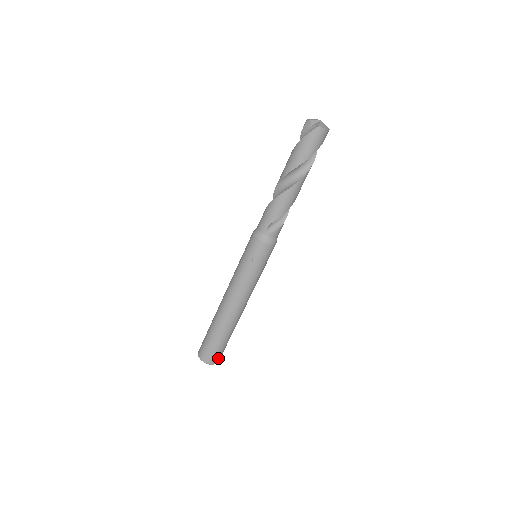
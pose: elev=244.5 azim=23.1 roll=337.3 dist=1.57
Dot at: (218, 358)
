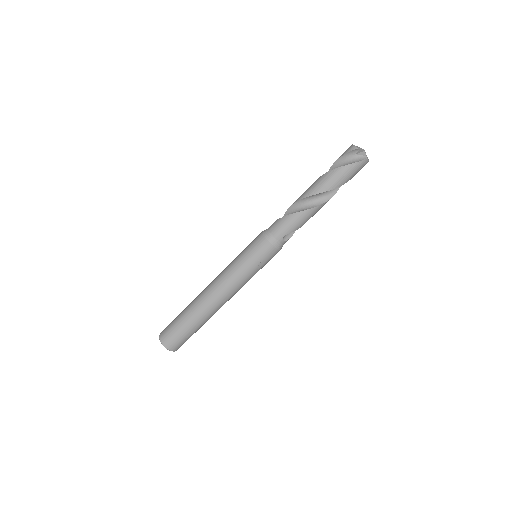
Dot at: occluded
